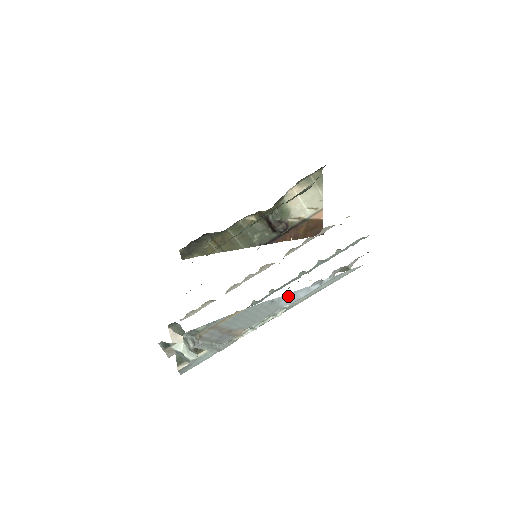
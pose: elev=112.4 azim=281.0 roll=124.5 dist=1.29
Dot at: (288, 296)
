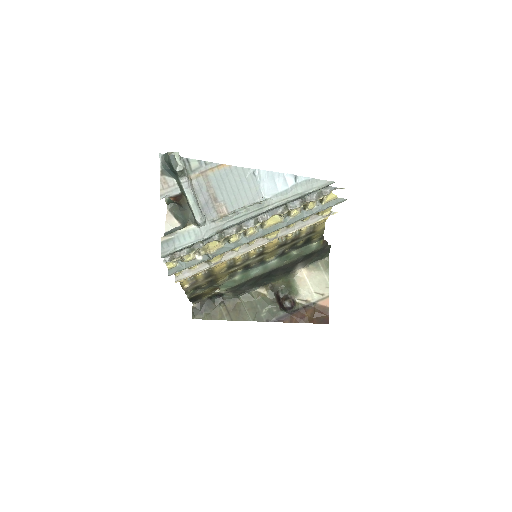
Dot at: (267, 177)
